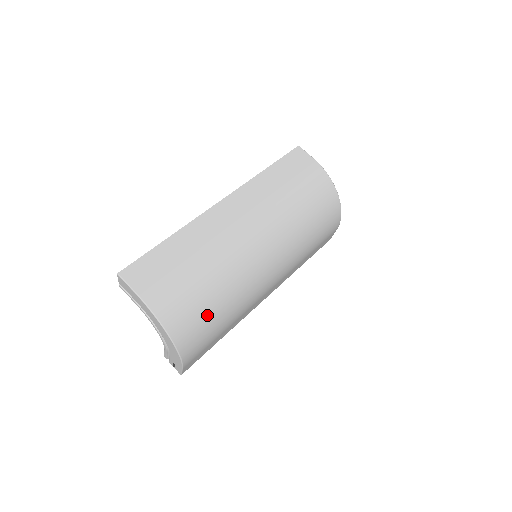
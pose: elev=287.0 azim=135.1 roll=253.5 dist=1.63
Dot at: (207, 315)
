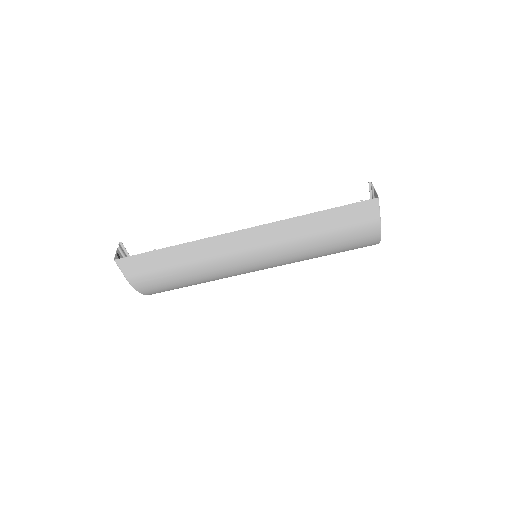
Dot at: occluded
